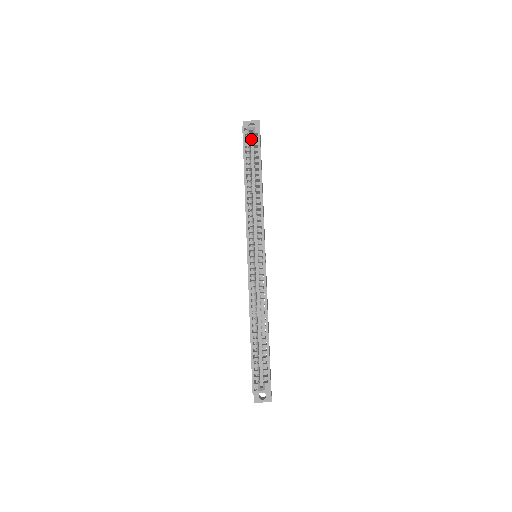
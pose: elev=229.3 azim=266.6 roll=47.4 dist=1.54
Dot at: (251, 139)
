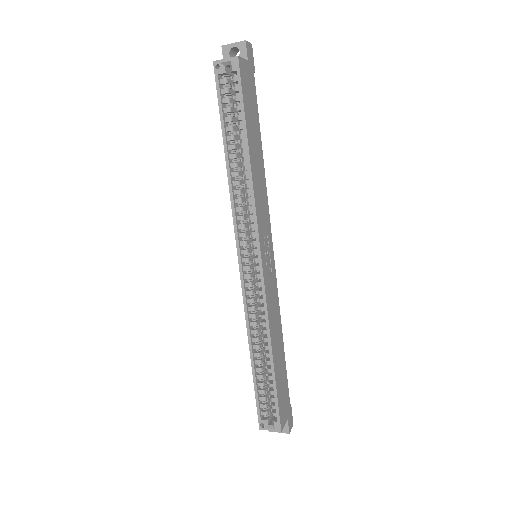
Dot at: occluded
